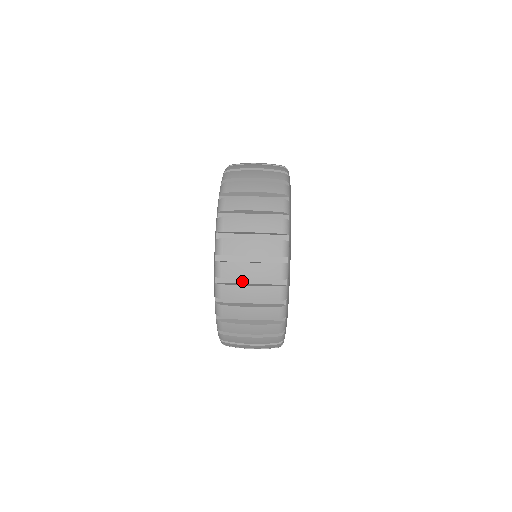
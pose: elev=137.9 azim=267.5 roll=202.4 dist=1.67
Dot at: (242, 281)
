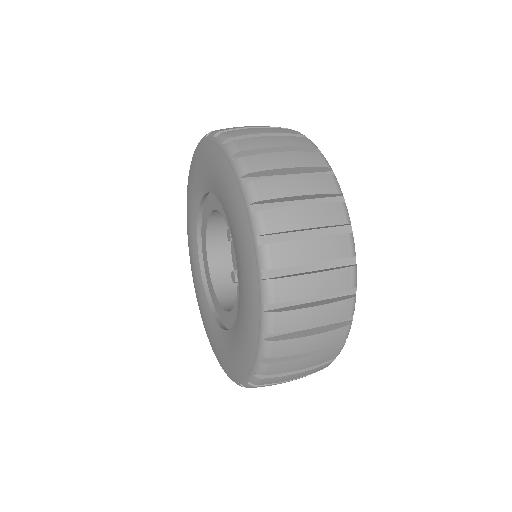
Dot at: occluded
